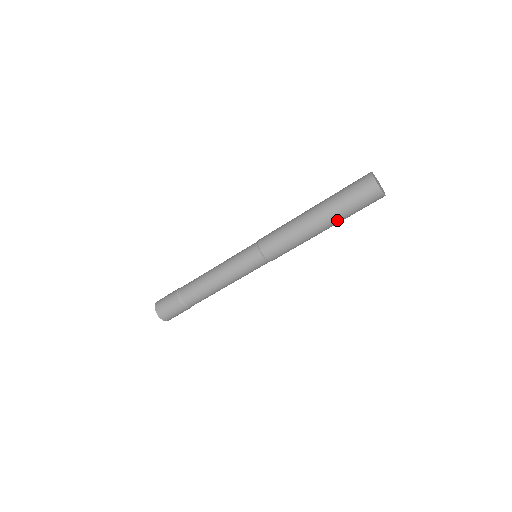
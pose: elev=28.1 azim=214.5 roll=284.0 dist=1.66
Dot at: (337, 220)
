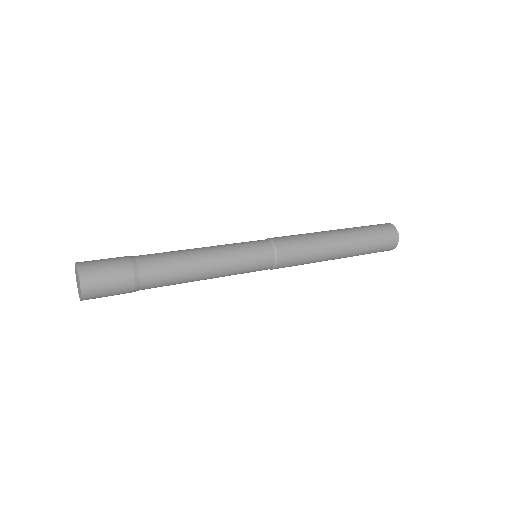
Dot at: (357, 249)
